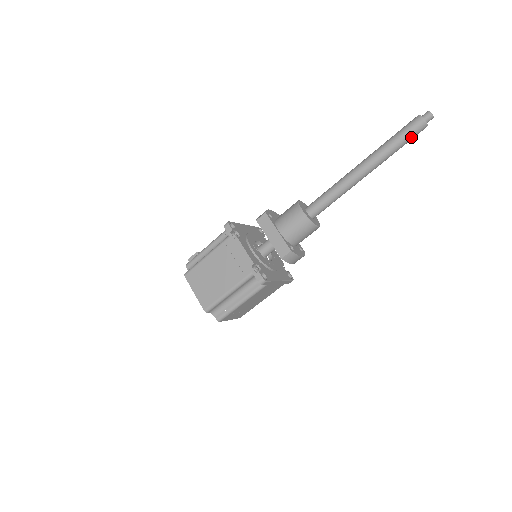
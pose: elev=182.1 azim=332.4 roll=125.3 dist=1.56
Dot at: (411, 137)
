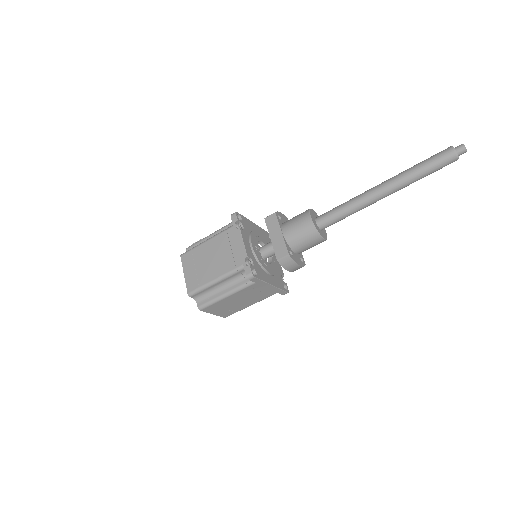
Dot at: (438, 166)
